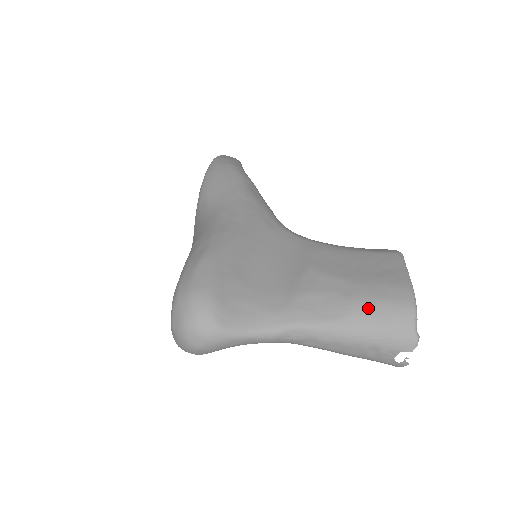
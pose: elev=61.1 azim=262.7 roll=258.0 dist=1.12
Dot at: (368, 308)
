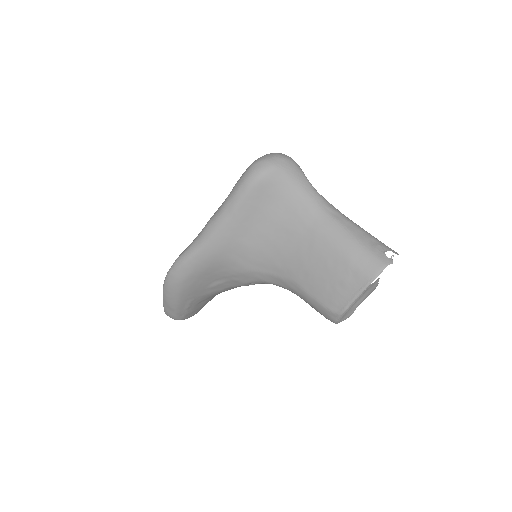
Dot at: occluded
